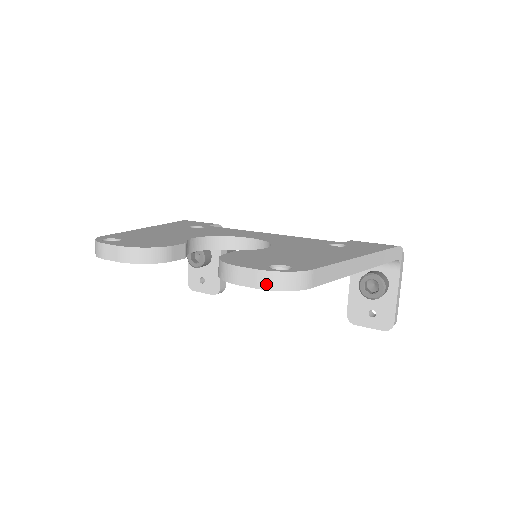
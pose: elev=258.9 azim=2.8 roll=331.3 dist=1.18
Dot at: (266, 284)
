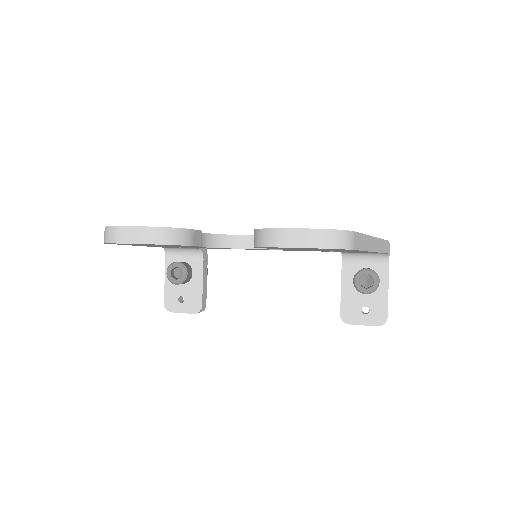
Dot at: (317, 242)
